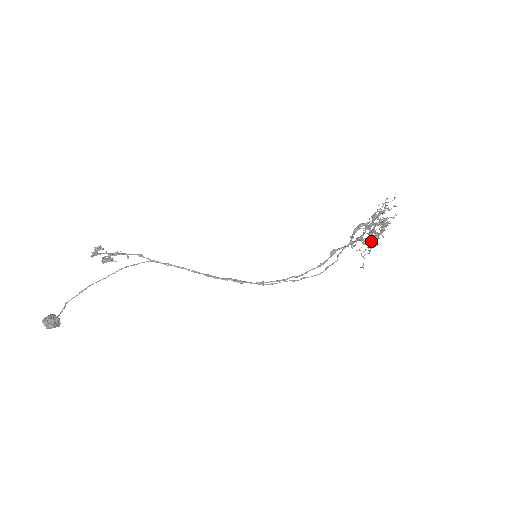
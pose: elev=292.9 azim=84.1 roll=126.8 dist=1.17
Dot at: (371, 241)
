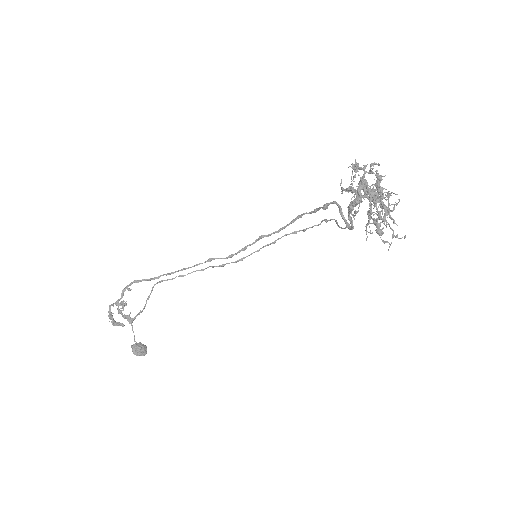
Dot at: (366, 193)
